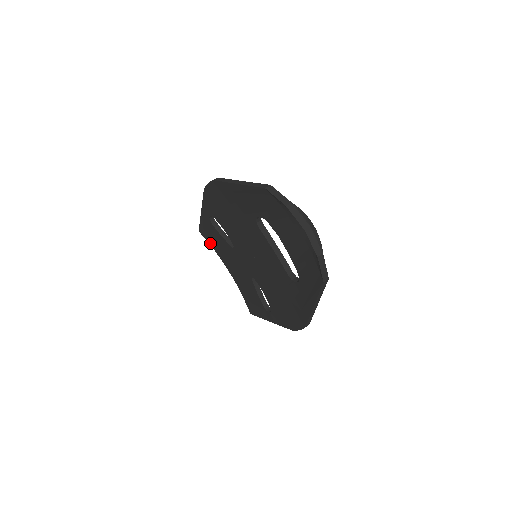
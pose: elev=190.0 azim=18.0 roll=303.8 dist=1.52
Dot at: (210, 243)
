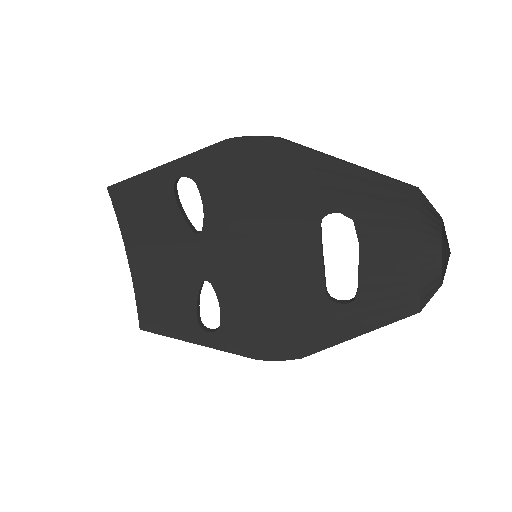
Dot at: (120, 211)
